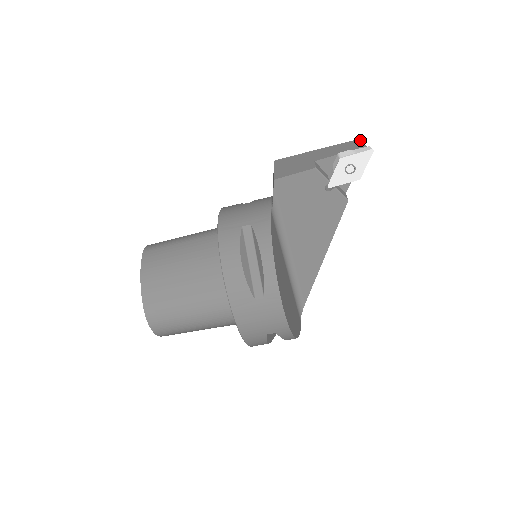
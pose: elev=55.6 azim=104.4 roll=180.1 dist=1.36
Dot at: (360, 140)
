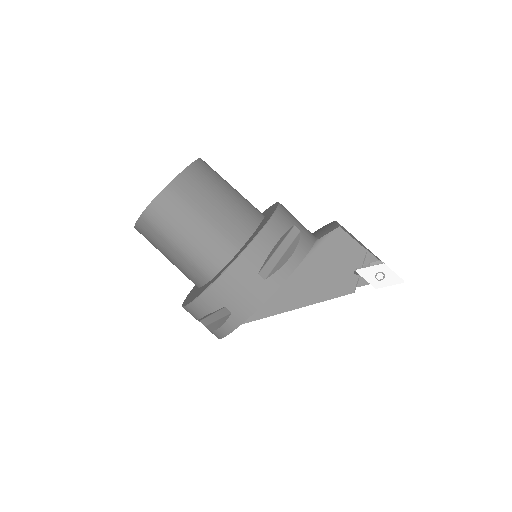
Dot at: occluded
